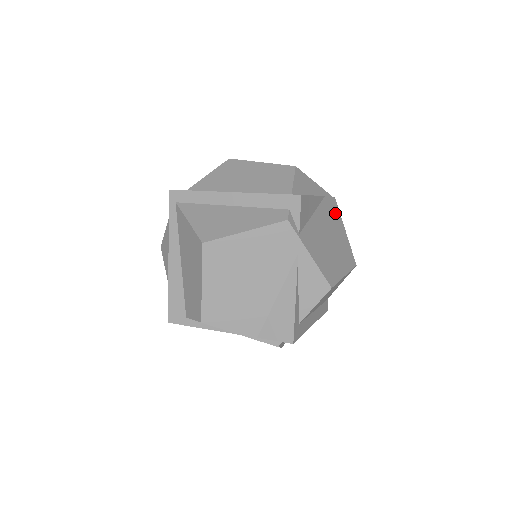
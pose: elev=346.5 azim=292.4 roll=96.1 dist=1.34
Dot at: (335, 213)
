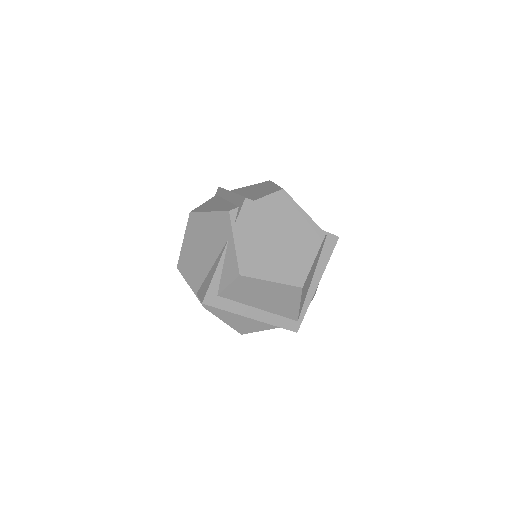
Dot at: (312, 241)
